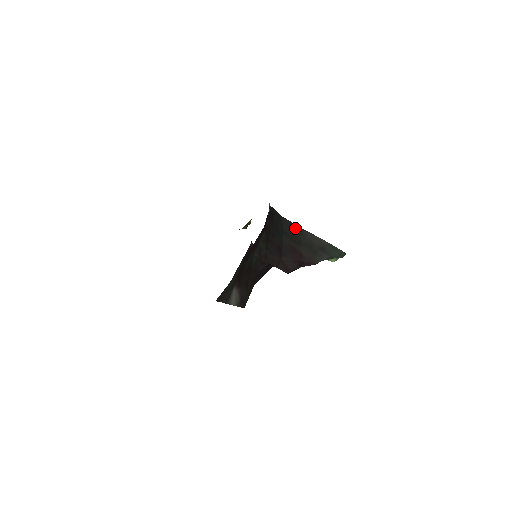
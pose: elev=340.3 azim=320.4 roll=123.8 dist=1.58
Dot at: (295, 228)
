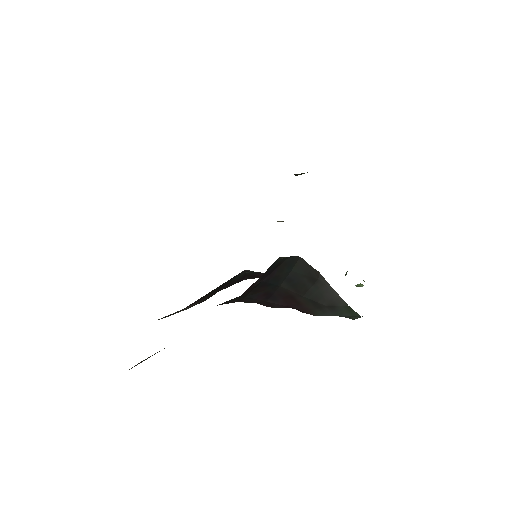
Dot at: (310, 275)
